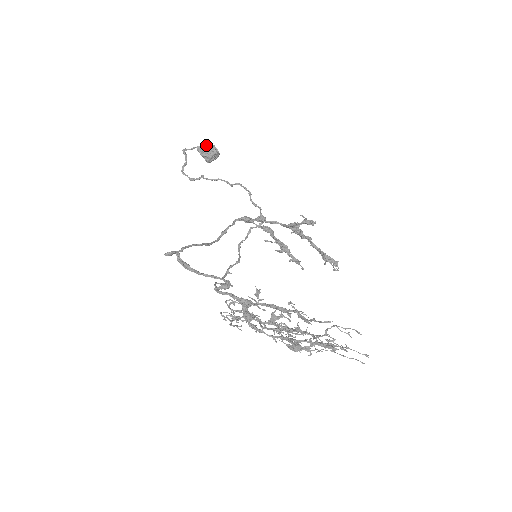
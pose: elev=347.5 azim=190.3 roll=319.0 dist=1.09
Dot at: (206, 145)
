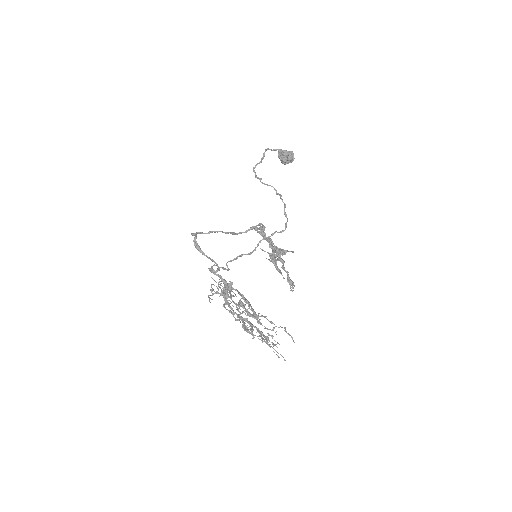
Dot at: (285, 150)
